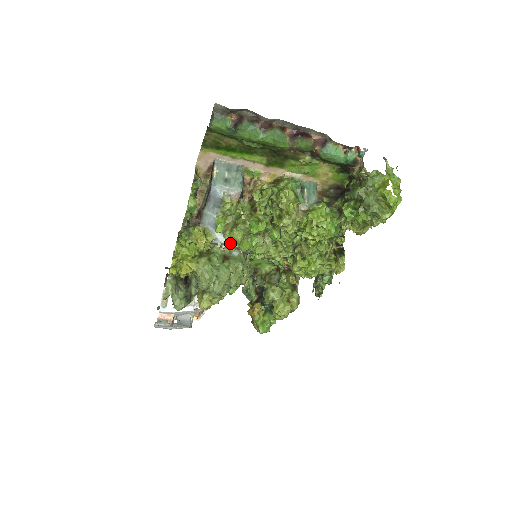
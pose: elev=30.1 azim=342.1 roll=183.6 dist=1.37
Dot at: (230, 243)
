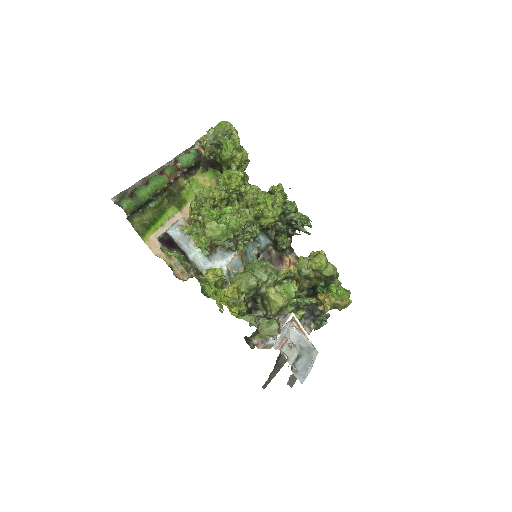
Dot at: (216, 234)
